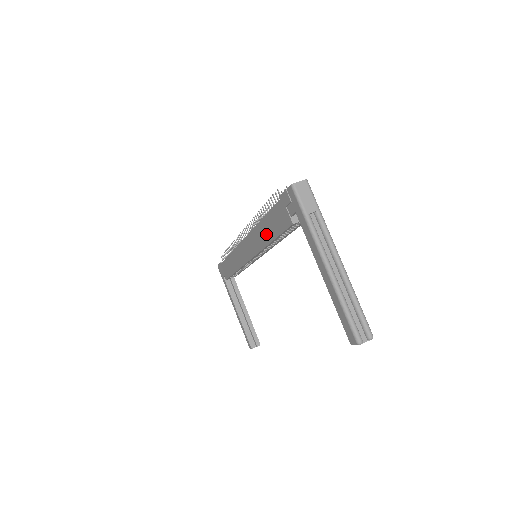
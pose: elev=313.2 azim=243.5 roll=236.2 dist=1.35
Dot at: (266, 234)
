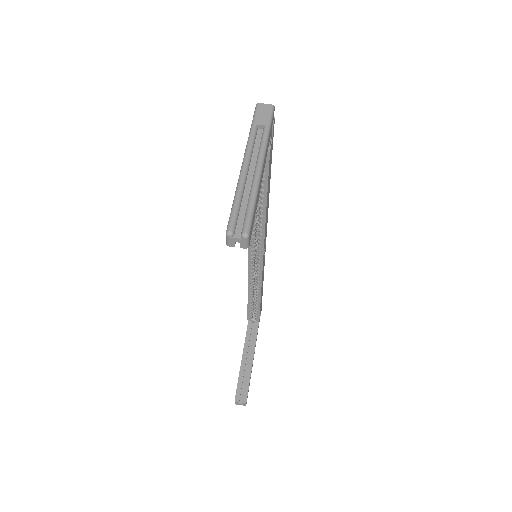
Dot at: occluded
